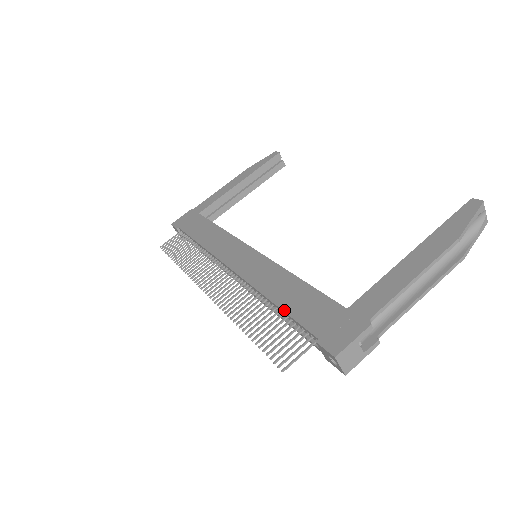
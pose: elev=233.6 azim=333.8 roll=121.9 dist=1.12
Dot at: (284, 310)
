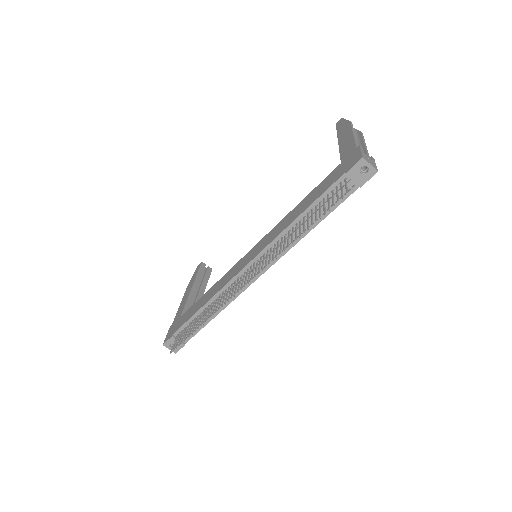
Dot at: (310, 204)
